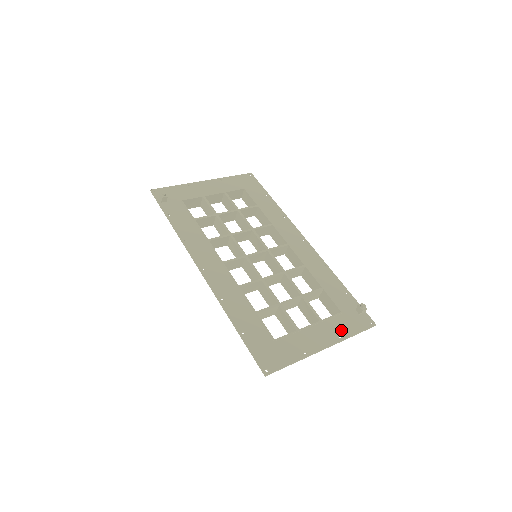
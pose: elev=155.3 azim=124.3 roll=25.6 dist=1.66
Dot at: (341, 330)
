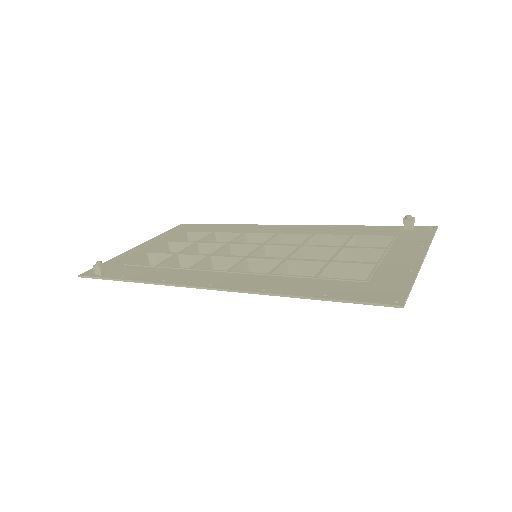
Dot at: (415, 243)
